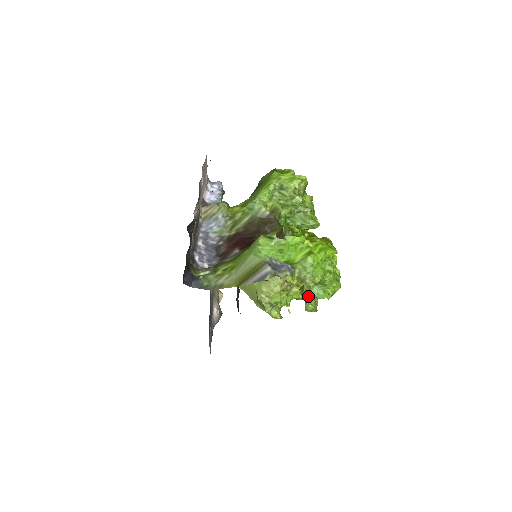
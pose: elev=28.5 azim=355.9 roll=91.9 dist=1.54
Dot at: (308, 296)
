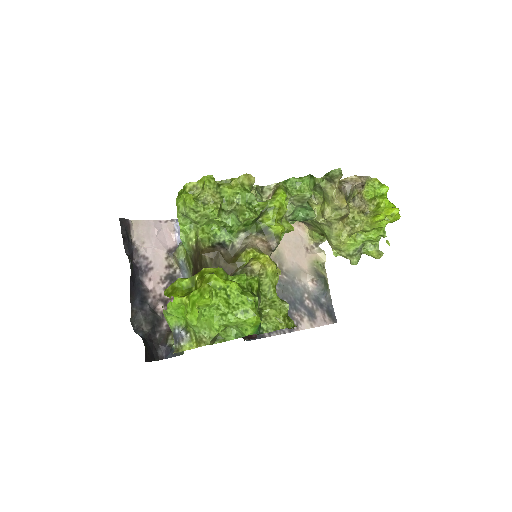
Dot at: (233, 339)
